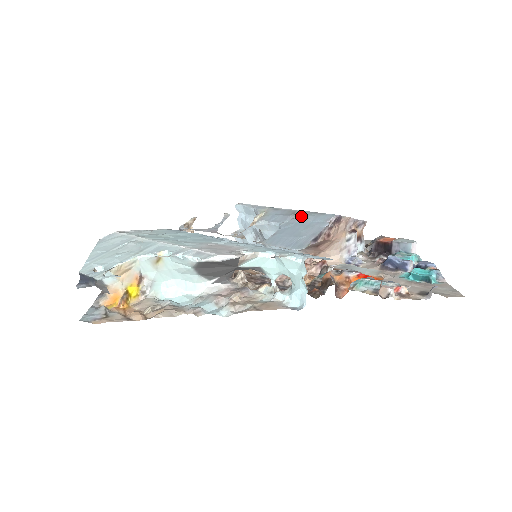
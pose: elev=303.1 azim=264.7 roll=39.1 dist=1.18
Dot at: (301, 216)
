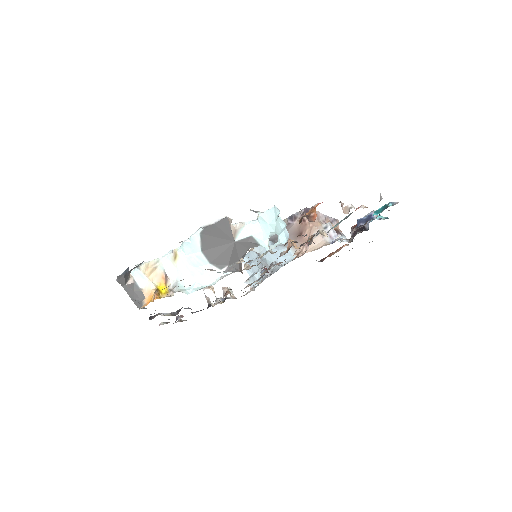
Dot at: occluded
